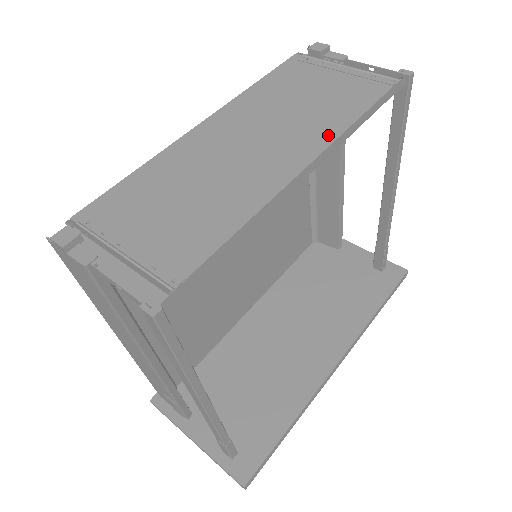
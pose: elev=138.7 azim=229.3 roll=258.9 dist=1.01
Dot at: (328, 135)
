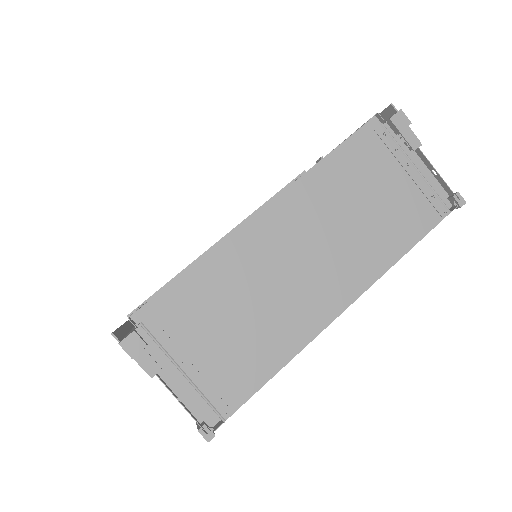
Dot at: (372, 273)
